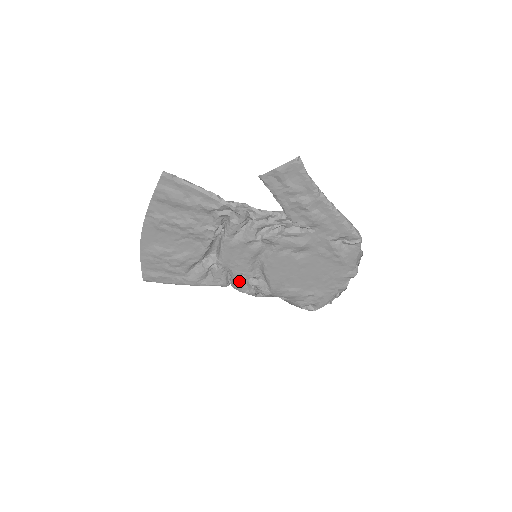
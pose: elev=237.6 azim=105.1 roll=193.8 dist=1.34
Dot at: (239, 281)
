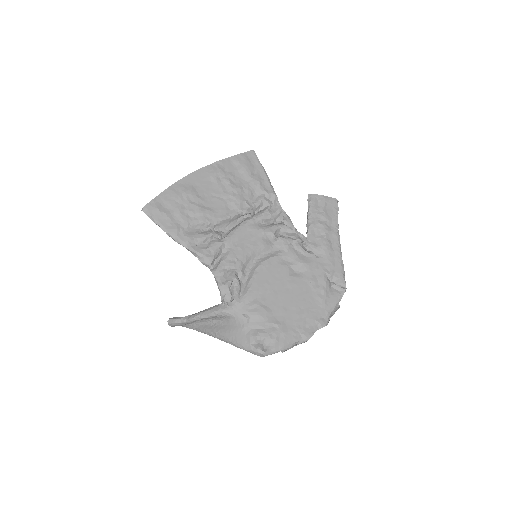
Dot at: (226, 265)
